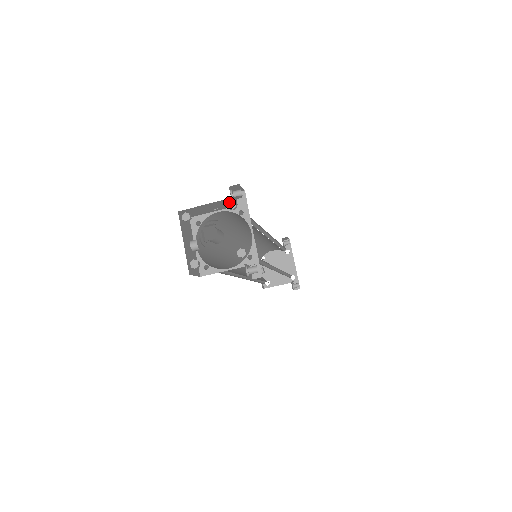
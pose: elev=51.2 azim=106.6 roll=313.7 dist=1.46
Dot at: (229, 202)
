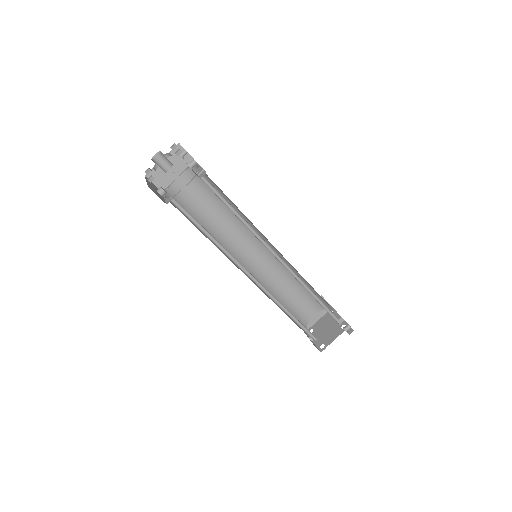
Dot at: (171, 146)
